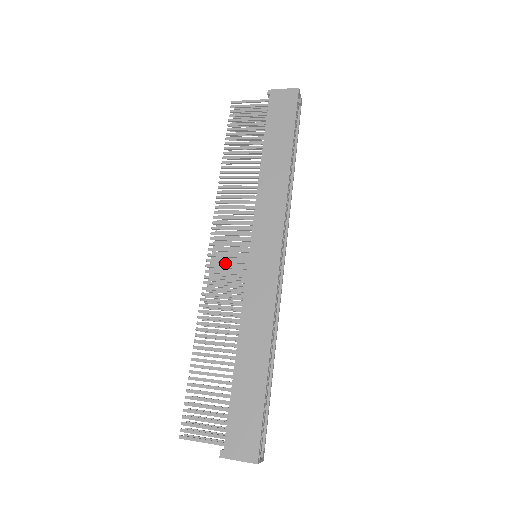
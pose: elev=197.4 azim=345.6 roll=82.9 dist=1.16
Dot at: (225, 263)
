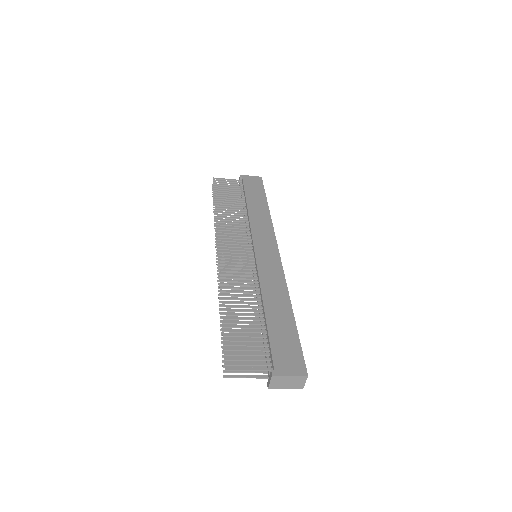
Dot at: occluded
